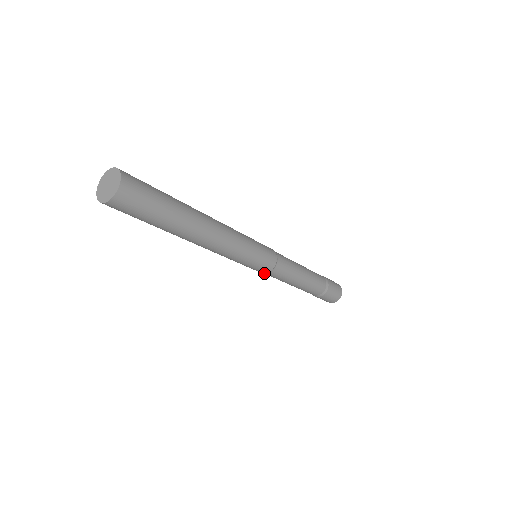
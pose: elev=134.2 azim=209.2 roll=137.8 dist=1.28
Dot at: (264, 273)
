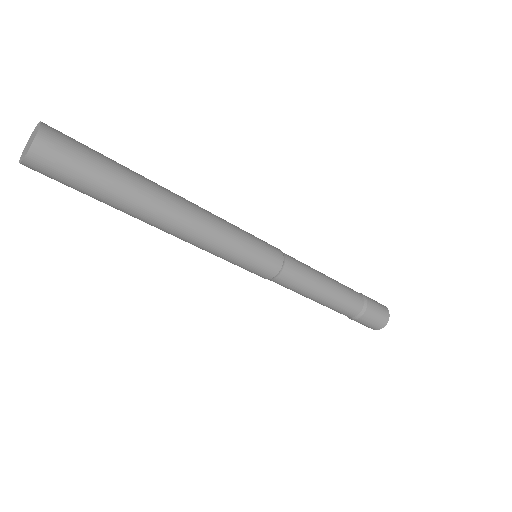
Dot at: (274, 279)
